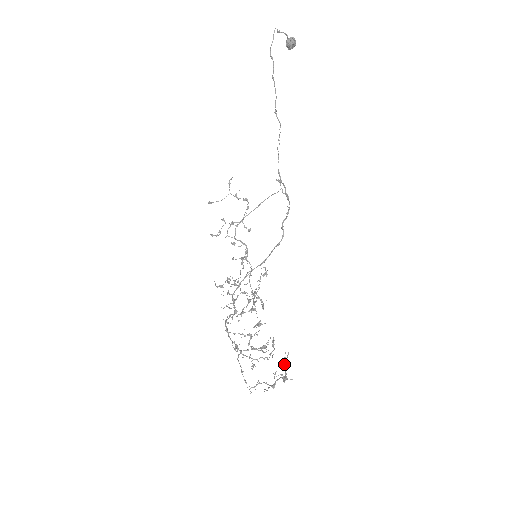
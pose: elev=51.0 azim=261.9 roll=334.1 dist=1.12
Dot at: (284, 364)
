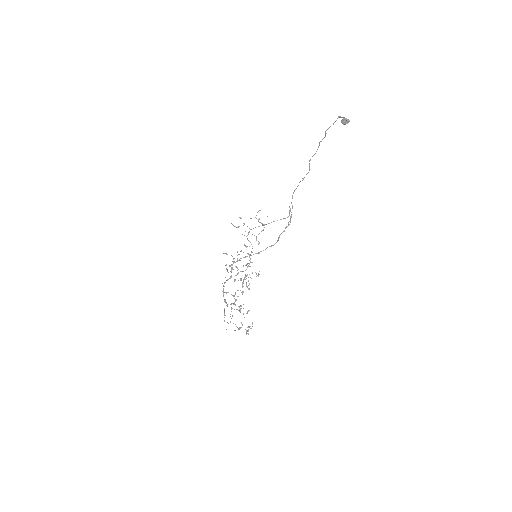
Dot at: (249, 327)
